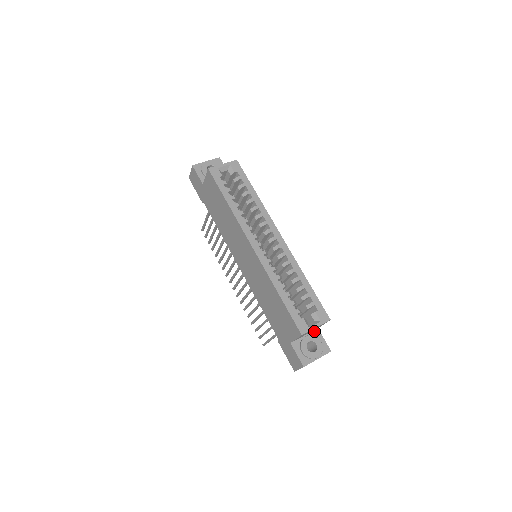
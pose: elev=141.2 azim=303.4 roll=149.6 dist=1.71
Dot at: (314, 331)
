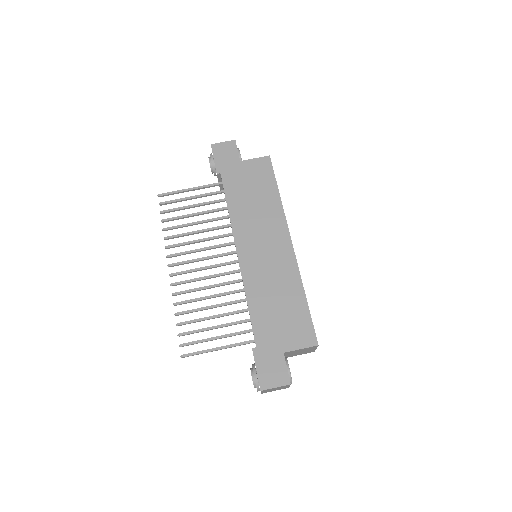
Dot at: occluded
